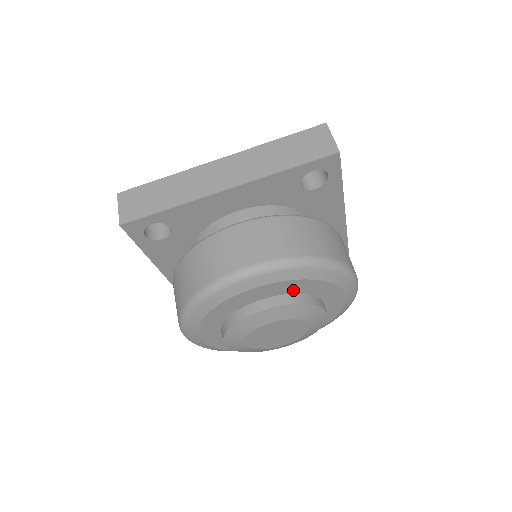
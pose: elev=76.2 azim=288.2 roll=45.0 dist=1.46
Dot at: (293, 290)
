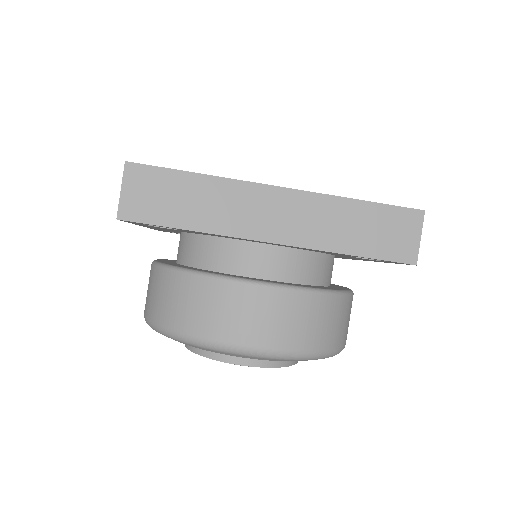
Dot at: occluded
